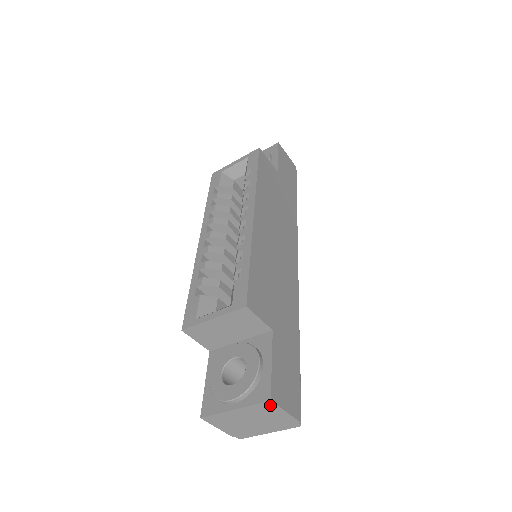
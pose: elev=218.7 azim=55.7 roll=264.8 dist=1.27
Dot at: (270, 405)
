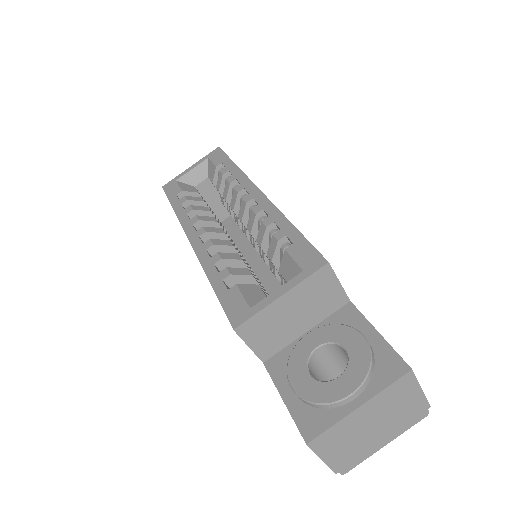
Dot at: (408, 380)
